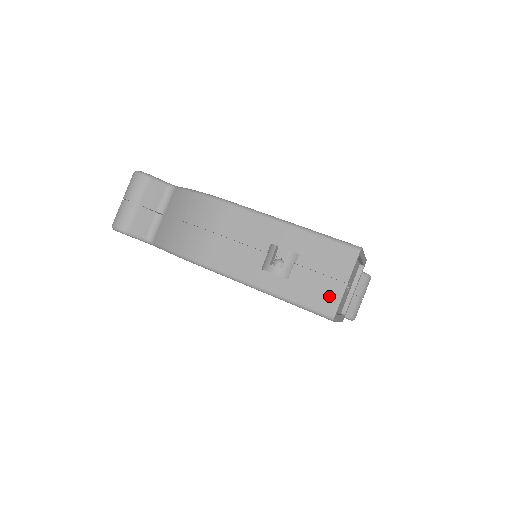
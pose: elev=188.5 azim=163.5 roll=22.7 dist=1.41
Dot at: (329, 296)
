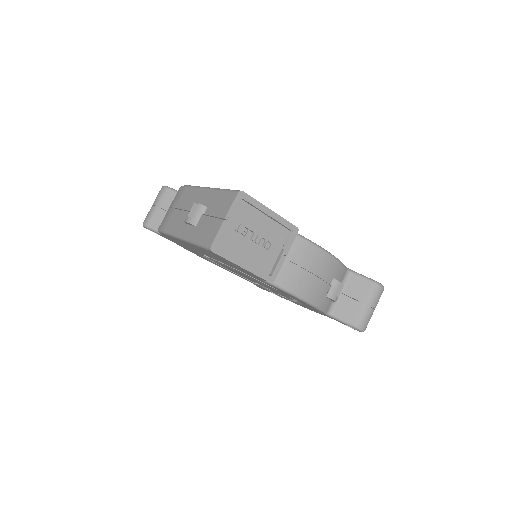
Dot at: (213, 231)
